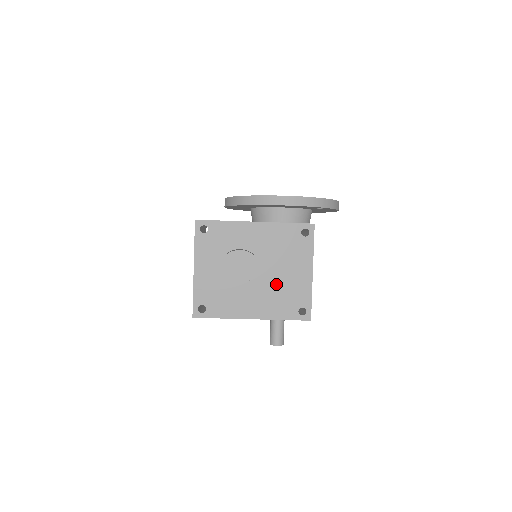
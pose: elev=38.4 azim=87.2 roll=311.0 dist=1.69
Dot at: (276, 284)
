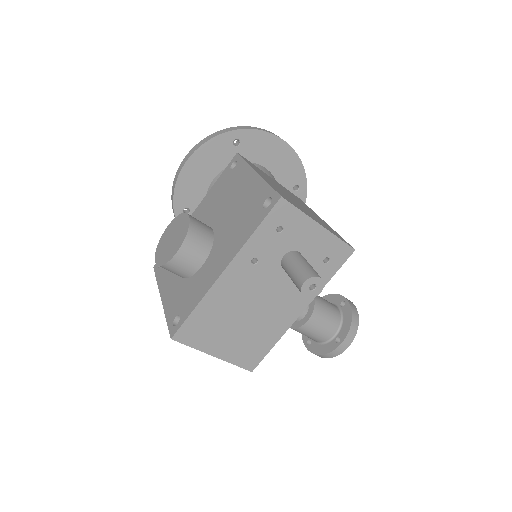
Dot at: (230, 220)
